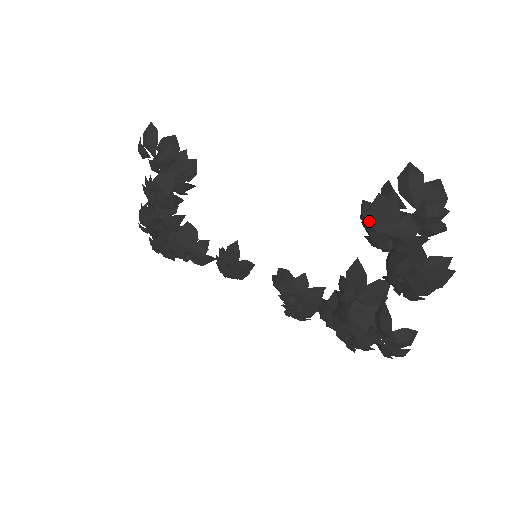
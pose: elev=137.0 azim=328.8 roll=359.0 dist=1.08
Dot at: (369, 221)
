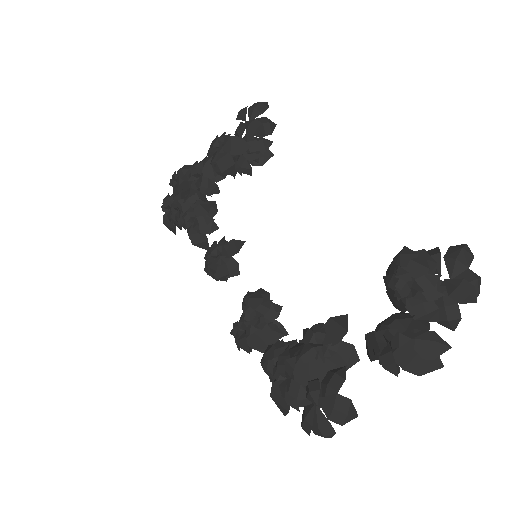
Dot at: (402, 262)
